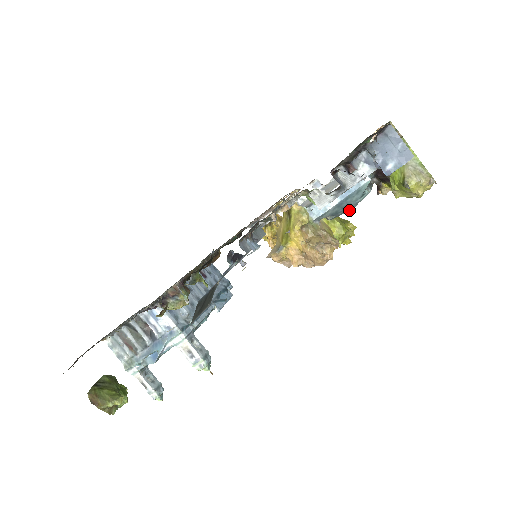
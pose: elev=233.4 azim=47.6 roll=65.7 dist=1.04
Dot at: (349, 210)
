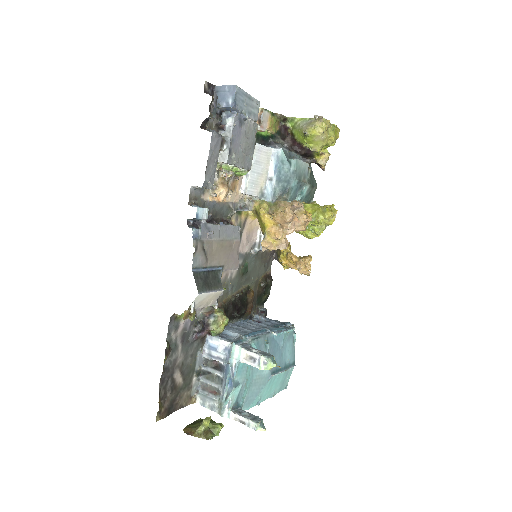
Dot at: (293, 181)
